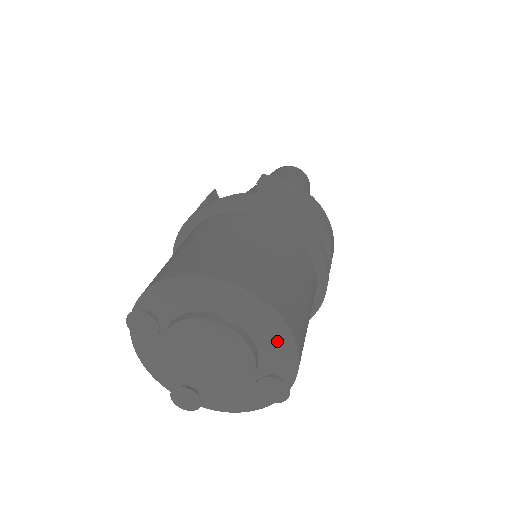
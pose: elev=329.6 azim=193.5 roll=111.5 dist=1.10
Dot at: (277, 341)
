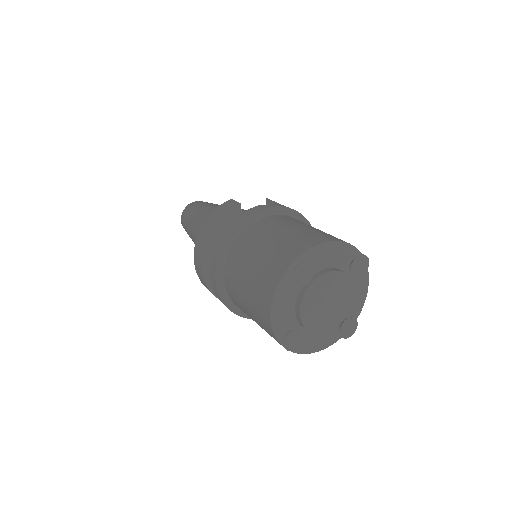
Dot at: (360, 293)
